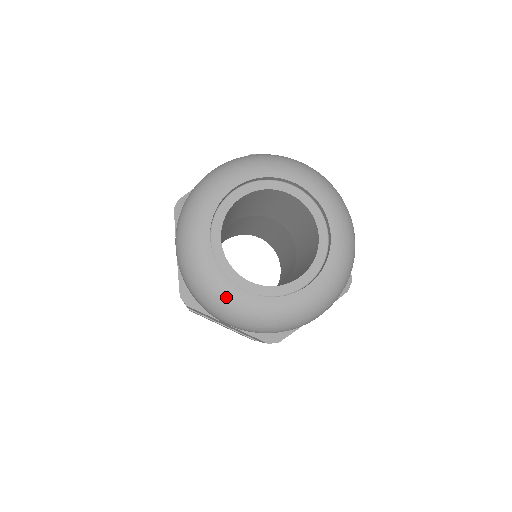
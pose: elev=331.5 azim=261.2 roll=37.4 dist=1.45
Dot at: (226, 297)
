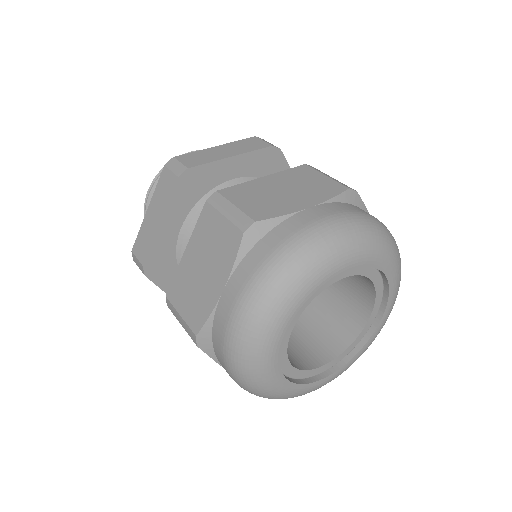
Dot at: (316, 389)
